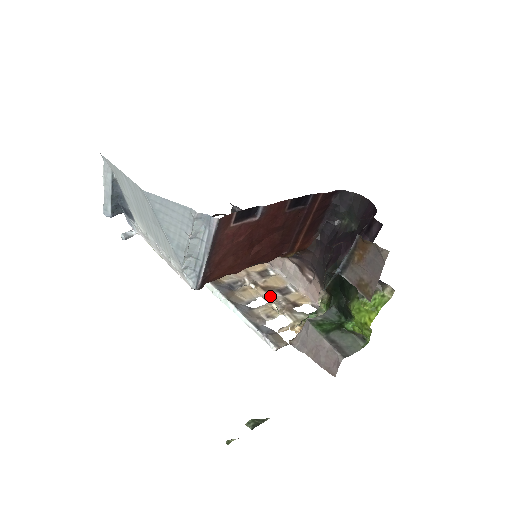
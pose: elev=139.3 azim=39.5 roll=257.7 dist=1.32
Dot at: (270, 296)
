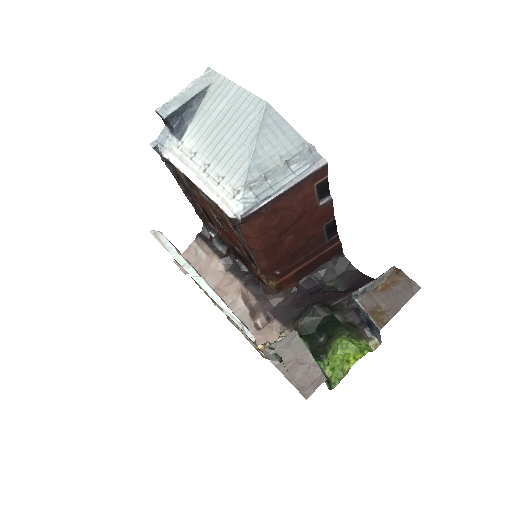
Dot at: occluded
